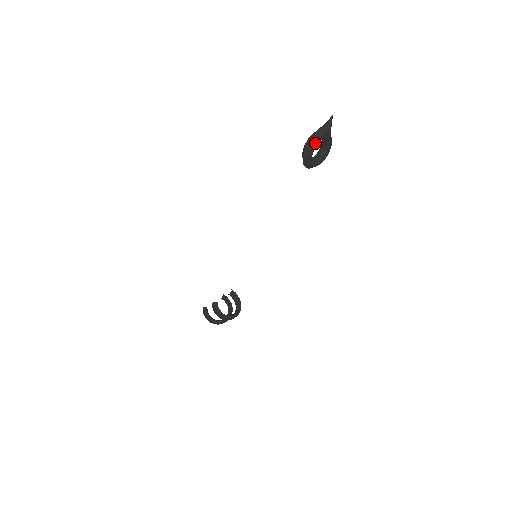
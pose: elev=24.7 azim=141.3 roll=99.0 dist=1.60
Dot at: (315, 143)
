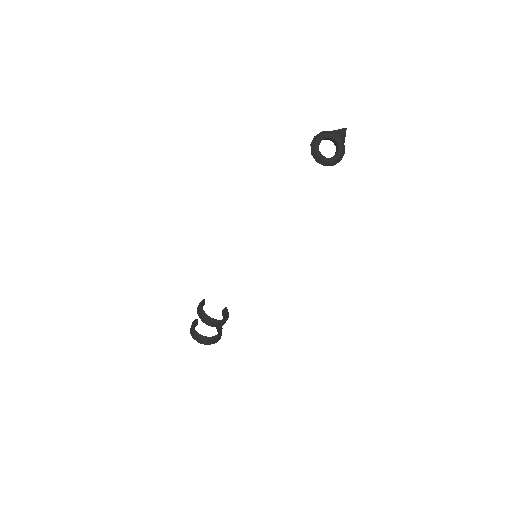
Dot at: (323, 135)
